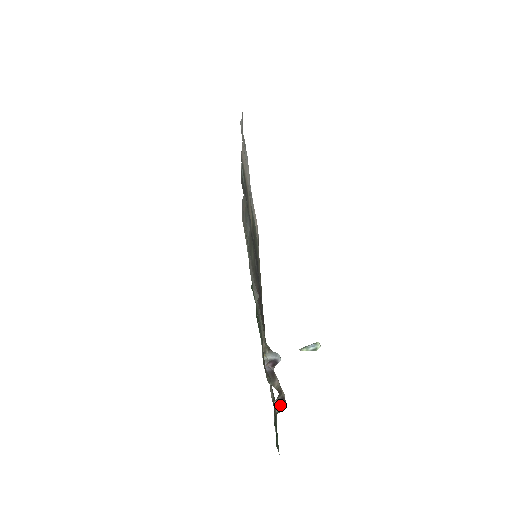
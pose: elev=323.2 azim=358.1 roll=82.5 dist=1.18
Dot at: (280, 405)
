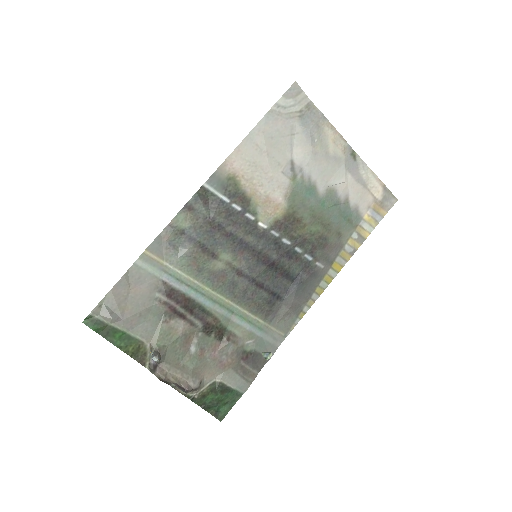
Dot at: (181, 388)
